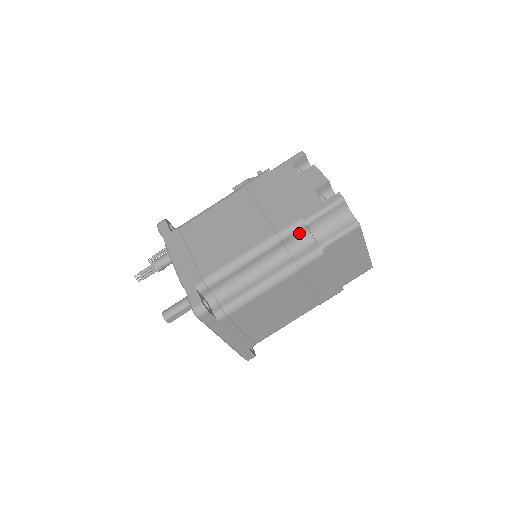
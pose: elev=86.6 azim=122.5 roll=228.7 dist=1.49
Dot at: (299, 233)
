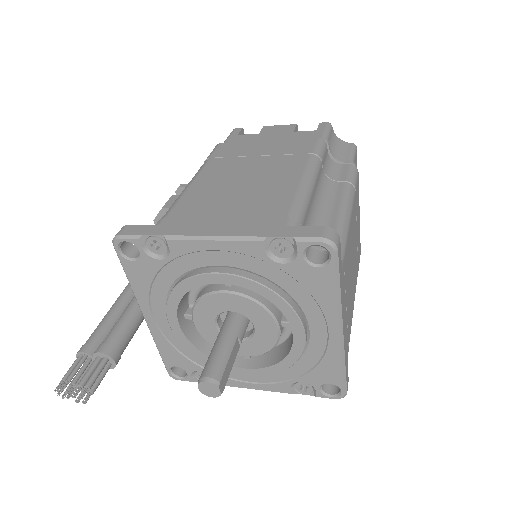
Dot at: (325, 156)
